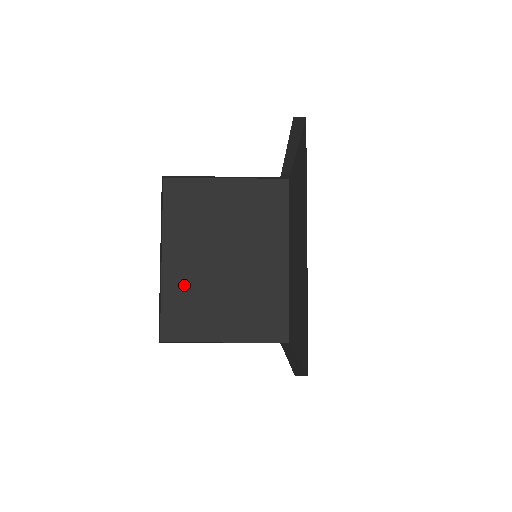
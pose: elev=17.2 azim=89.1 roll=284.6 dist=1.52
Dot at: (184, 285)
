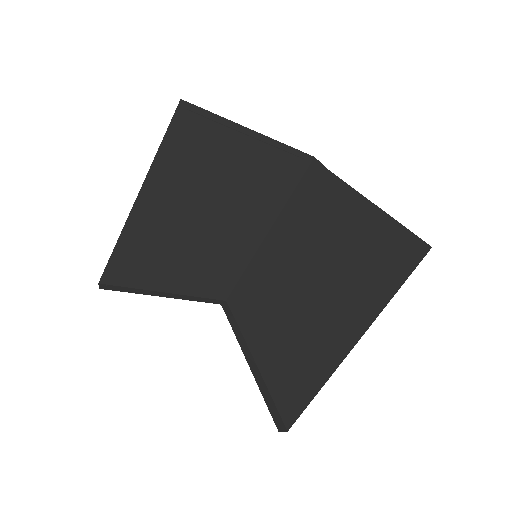
Dot at: (150, 234)
